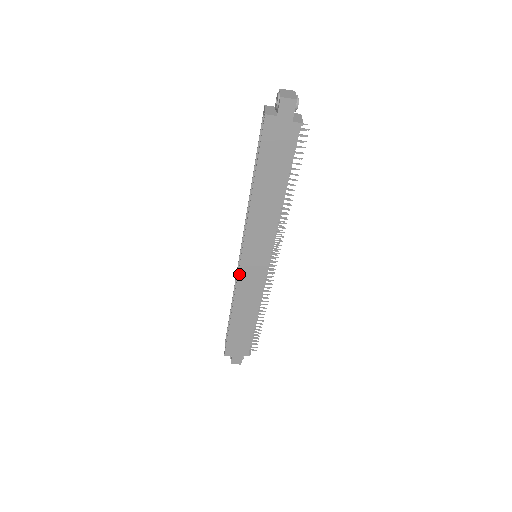
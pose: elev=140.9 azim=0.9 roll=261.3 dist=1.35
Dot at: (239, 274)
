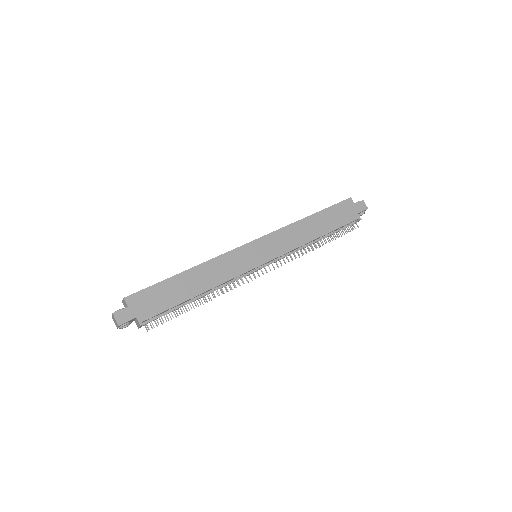
Dot at: (239, 248)
